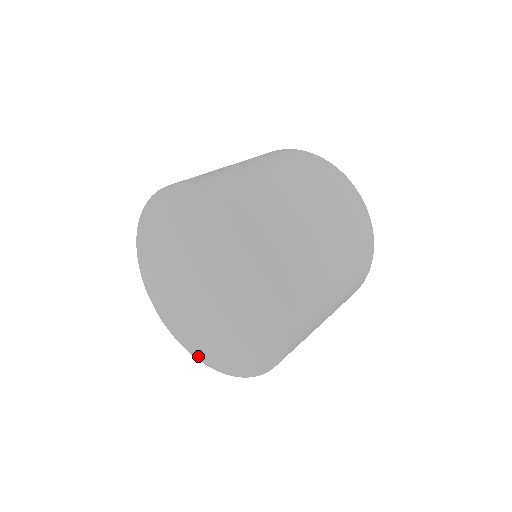
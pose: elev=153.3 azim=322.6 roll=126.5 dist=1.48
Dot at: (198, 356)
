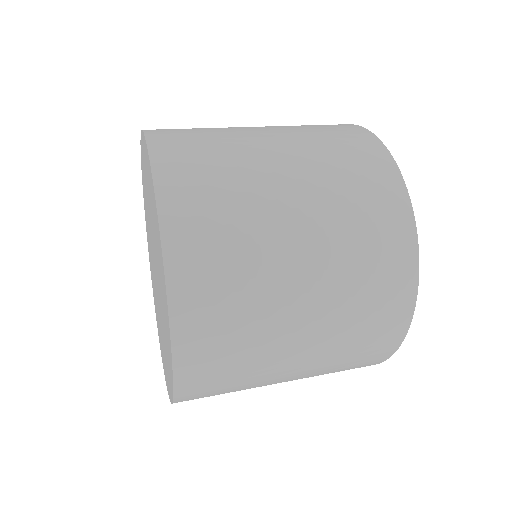
Dot at: (171, 395)
